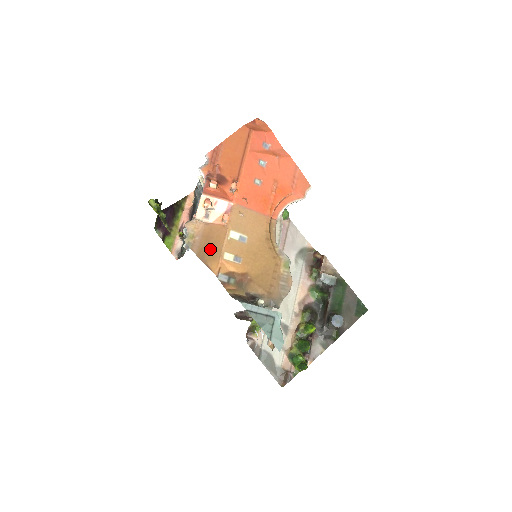
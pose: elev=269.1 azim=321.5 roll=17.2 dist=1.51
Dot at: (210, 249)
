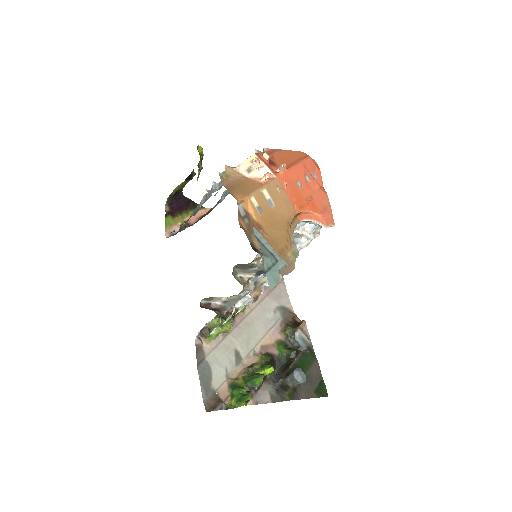
Dot at: (240, 188)
